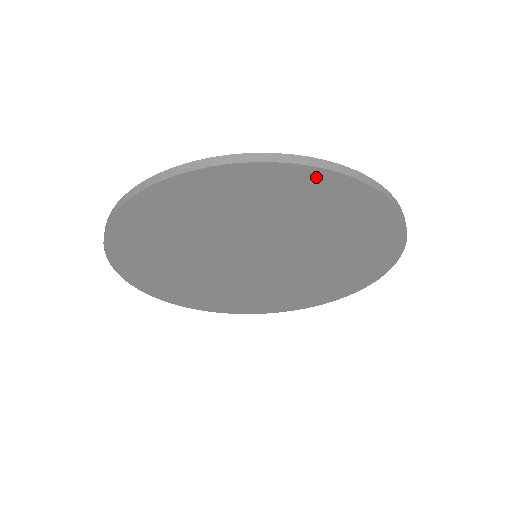
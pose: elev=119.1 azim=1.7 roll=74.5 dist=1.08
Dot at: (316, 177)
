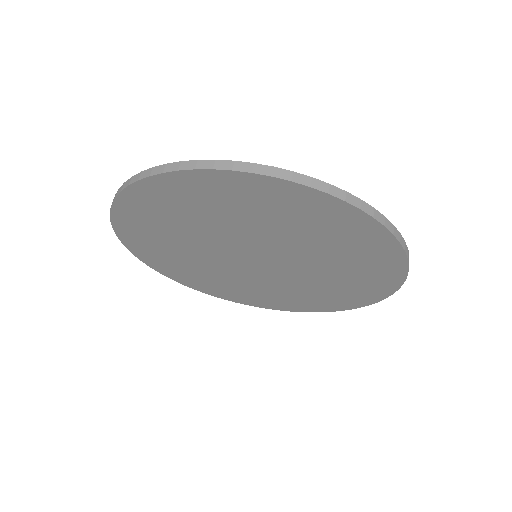
Dot at: (317, 198)
